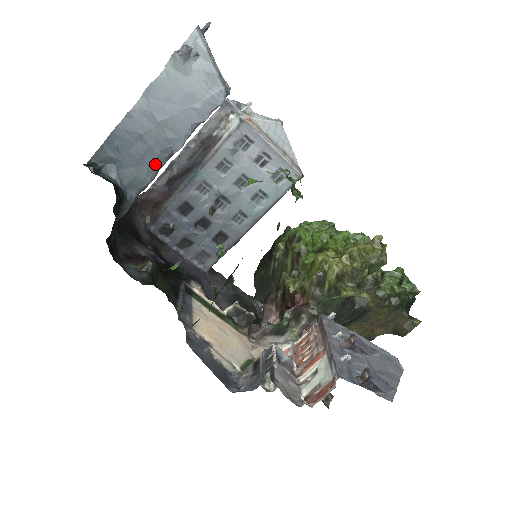
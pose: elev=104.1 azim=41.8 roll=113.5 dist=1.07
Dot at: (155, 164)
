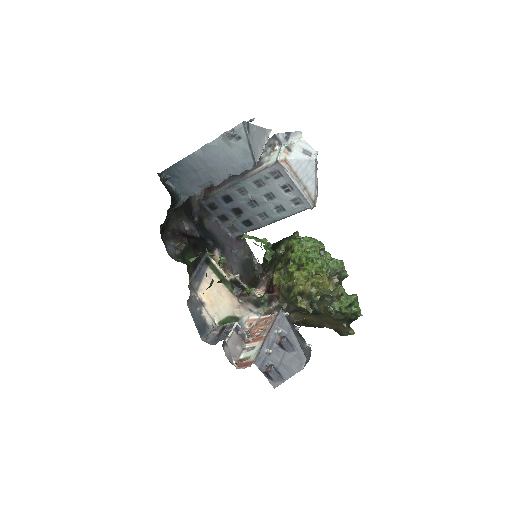
Dot at: (202, 186)
